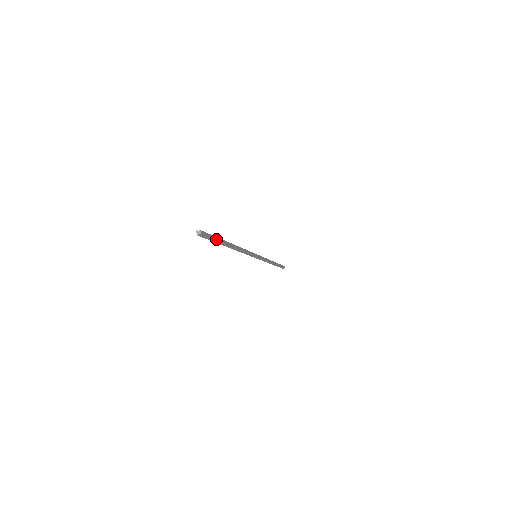
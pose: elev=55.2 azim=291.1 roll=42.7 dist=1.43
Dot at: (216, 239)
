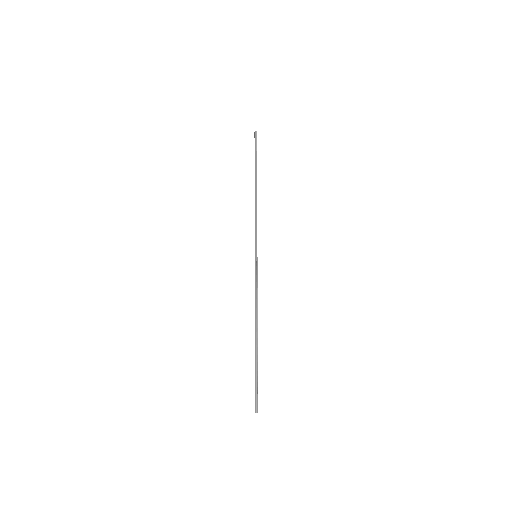
Dot at: occluded
